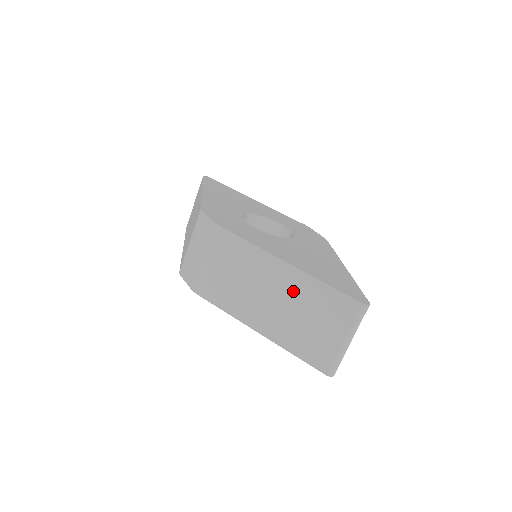
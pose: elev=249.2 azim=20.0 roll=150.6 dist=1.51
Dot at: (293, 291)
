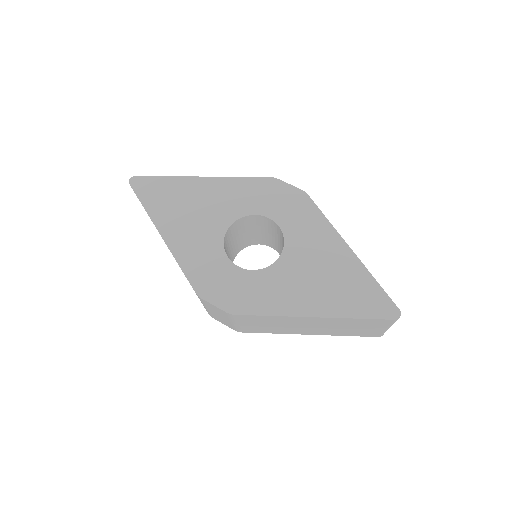
Dot at: (329, 323)
